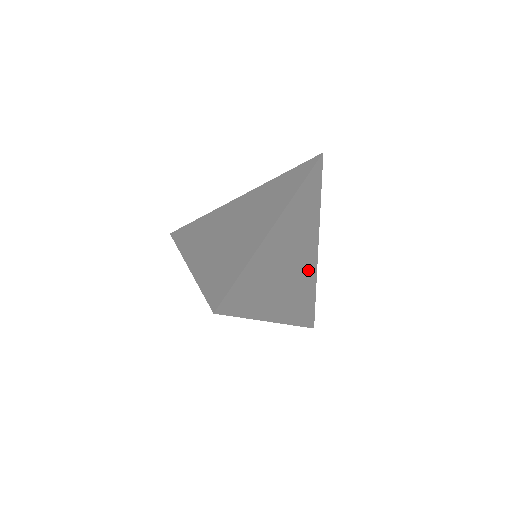
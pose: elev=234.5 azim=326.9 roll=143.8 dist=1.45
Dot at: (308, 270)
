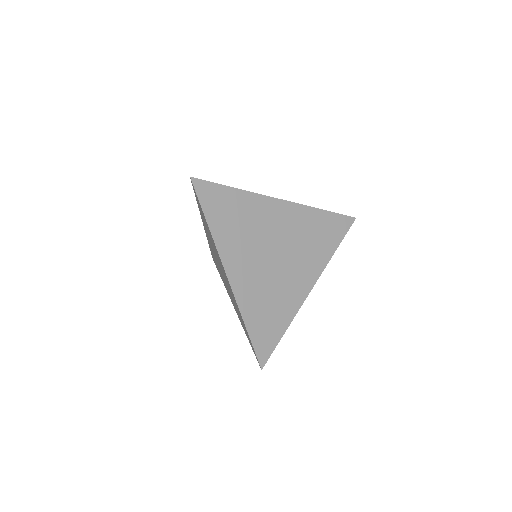
Dot at: (290, 292)
